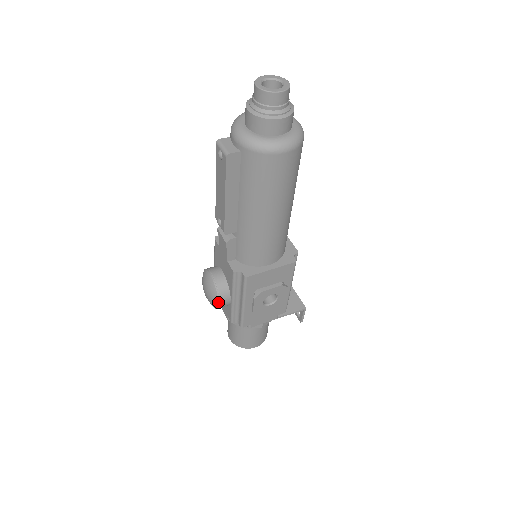
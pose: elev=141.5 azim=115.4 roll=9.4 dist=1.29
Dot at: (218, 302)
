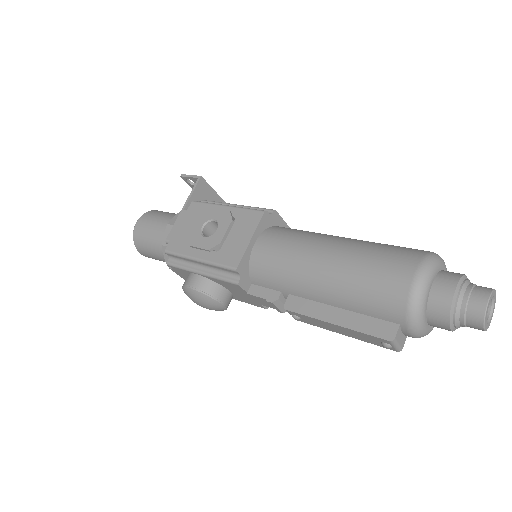
Dot at: occluded
